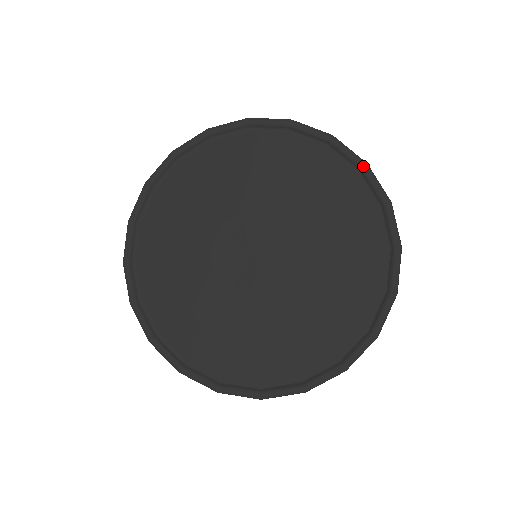
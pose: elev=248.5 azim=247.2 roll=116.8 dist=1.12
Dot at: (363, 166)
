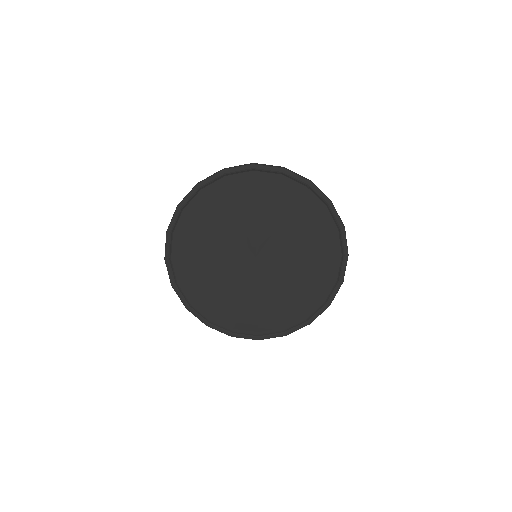
Dot at: (342, 229)
